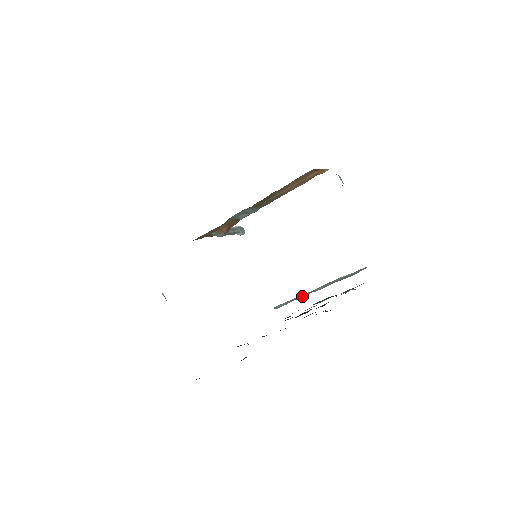
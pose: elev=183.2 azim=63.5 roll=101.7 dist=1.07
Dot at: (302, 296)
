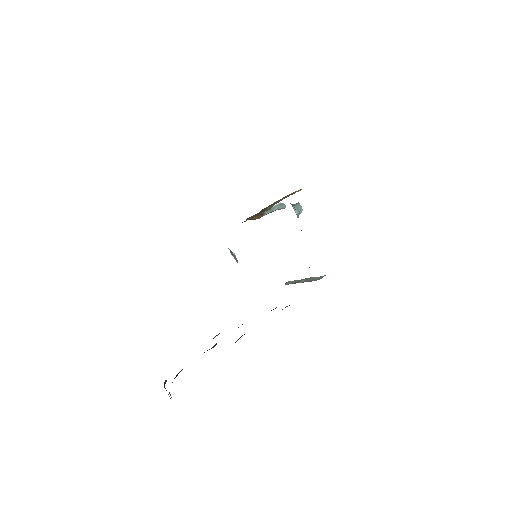
Dot at: occluded
